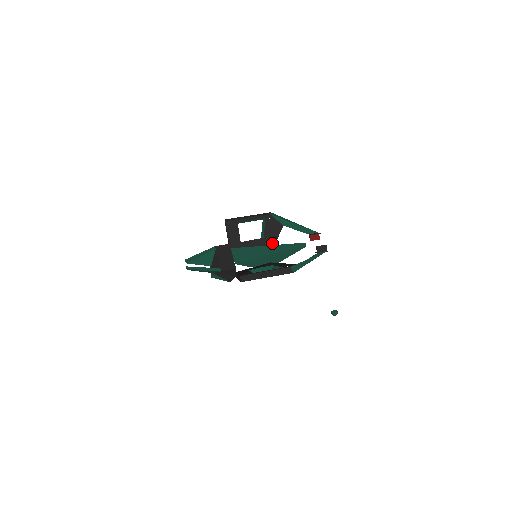
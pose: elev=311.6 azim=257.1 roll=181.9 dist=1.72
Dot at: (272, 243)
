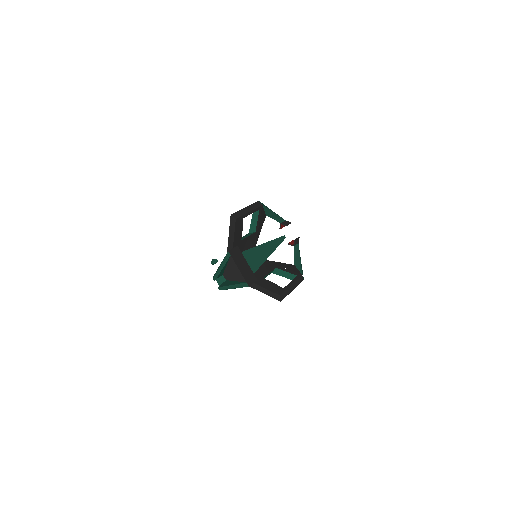
Dot at: occluded
